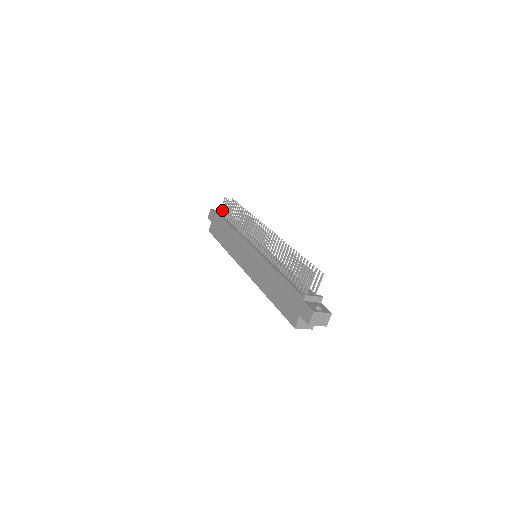
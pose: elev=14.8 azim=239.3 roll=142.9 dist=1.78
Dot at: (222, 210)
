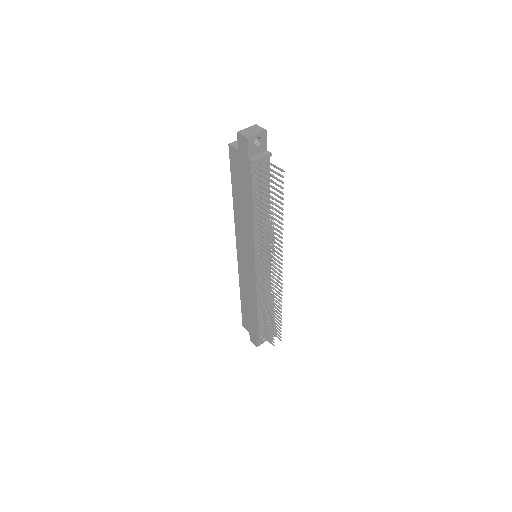
Dot at: (259, 174)
